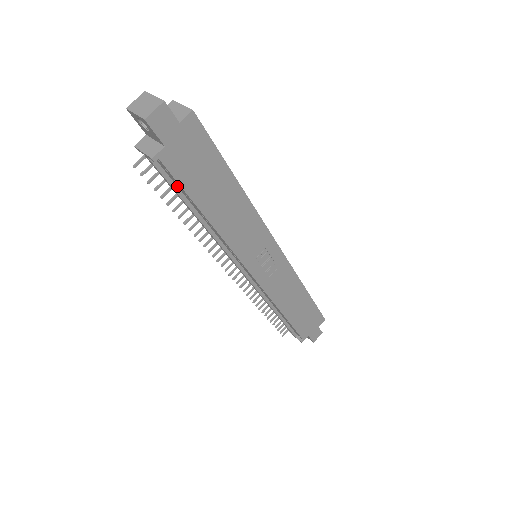
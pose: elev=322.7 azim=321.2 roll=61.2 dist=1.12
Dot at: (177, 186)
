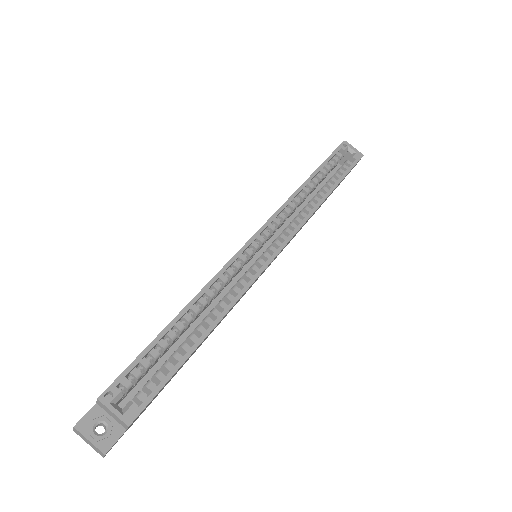
Dot at: occluded
